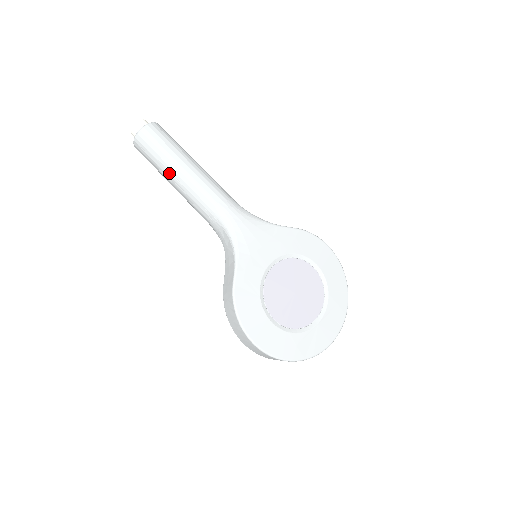
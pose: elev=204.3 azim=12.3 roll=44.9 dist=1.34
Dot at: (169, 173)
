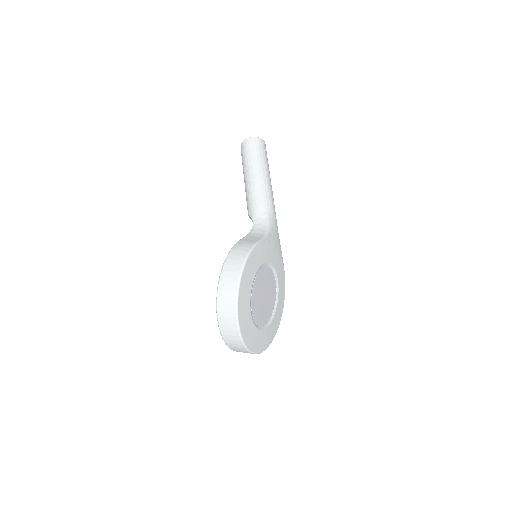
Dot at: (258, 167)
